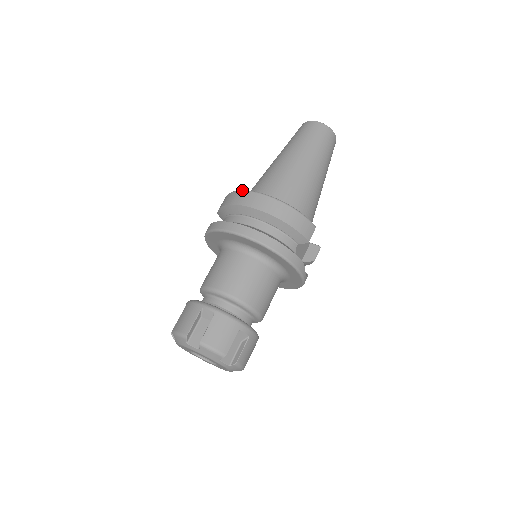
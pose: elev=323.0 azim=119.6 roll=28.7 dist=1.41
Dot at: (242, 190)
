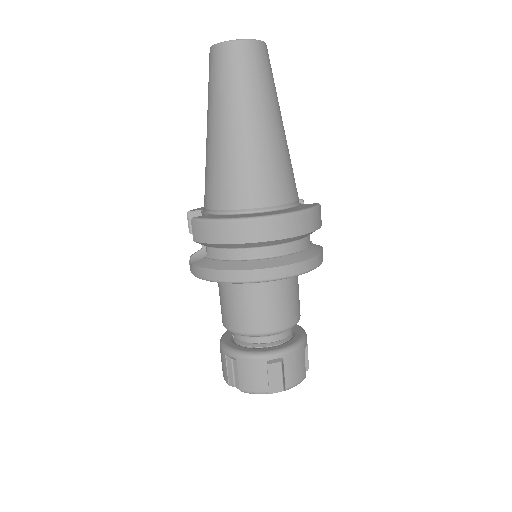
Dot at: (239, 220)
